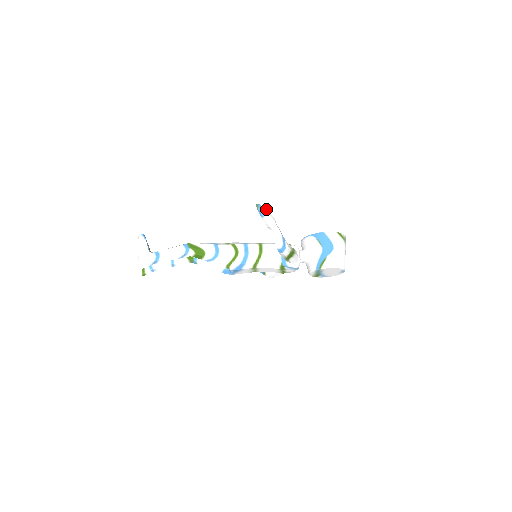
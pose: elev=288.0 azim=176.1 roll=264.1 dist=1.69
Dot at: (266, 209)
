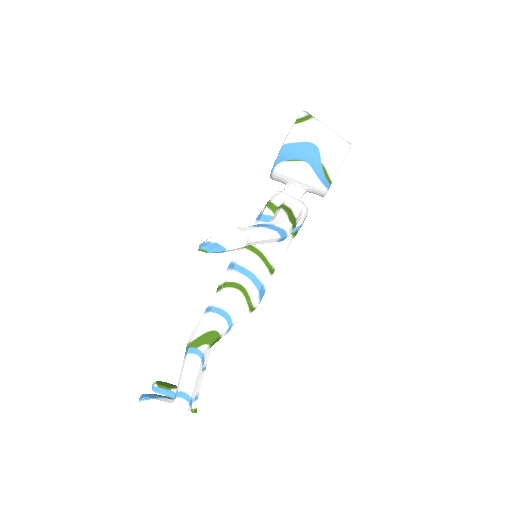
Dot at: (214, 235)
